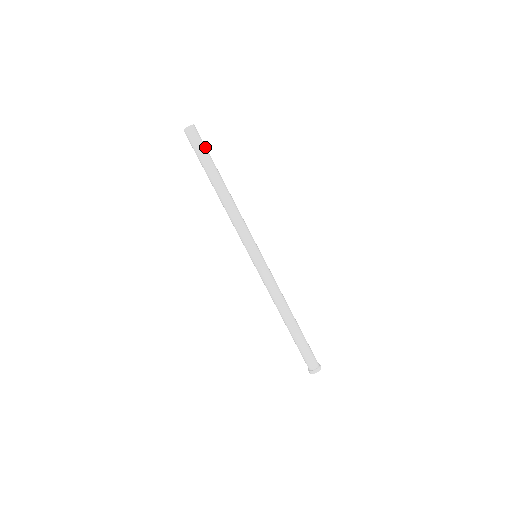
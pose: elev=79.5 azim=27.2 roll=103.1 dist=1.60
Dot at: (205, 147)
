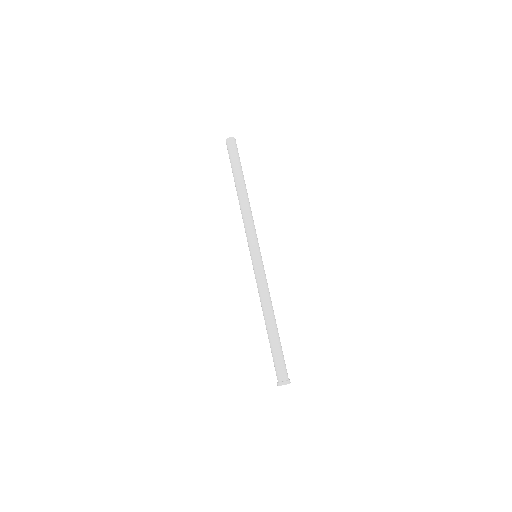
Dot at: (239, 158)
